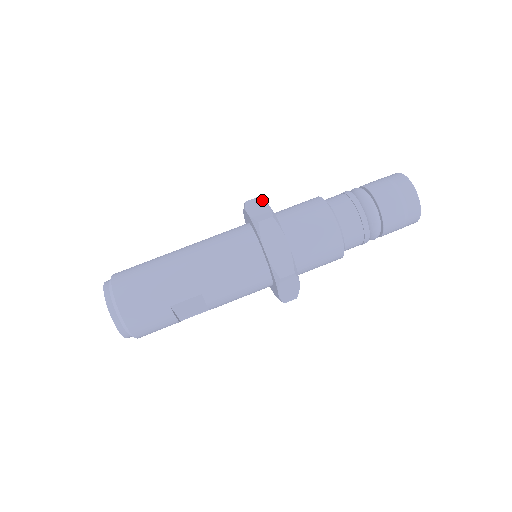
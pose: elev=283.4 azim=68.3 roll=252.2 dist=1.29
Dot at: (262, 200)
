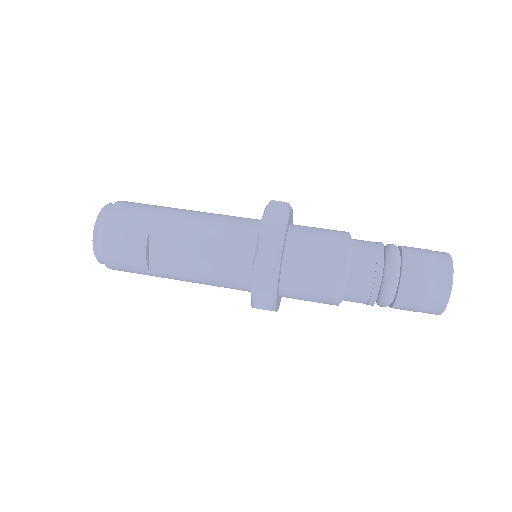
Dot at: occluded
